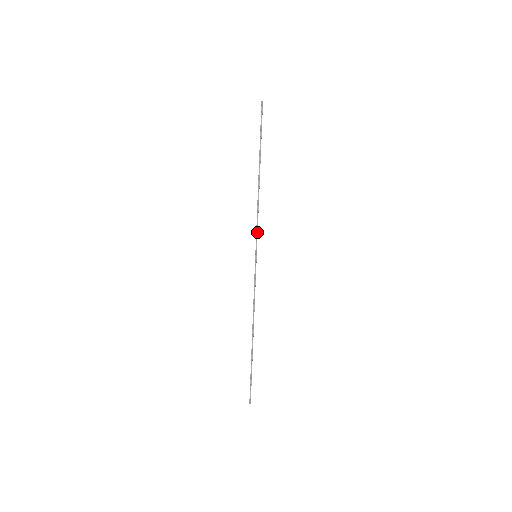
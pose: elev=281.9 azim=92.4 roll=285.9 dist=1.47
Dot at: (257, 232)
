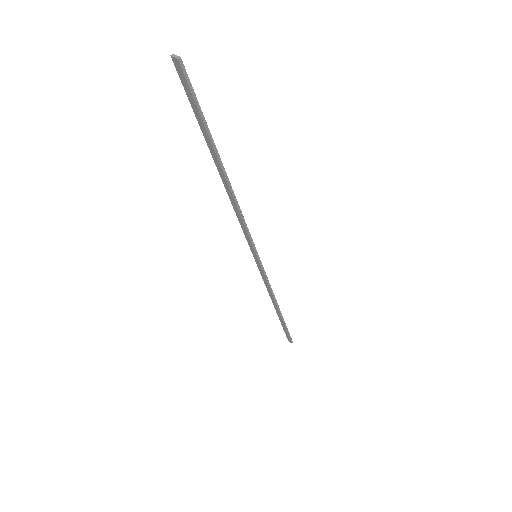
Dot at: (251, 237)
